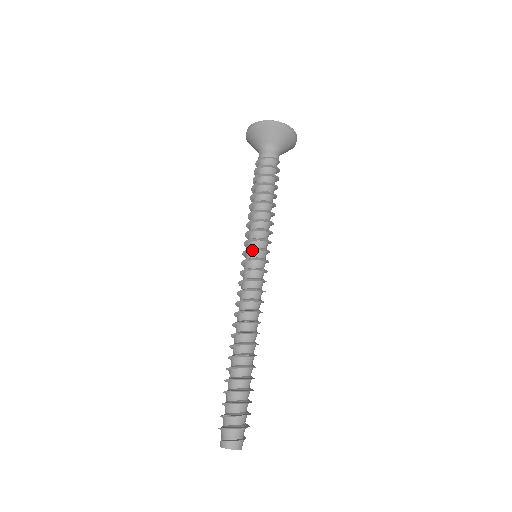
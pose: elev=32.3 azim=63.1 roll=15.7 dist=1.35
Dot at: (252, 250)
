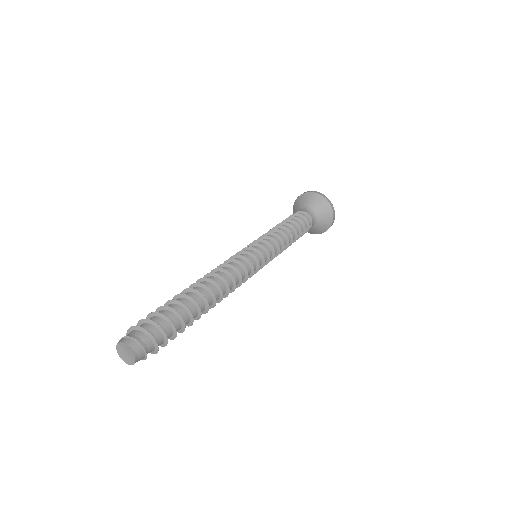
Dot at: (260, 246)
